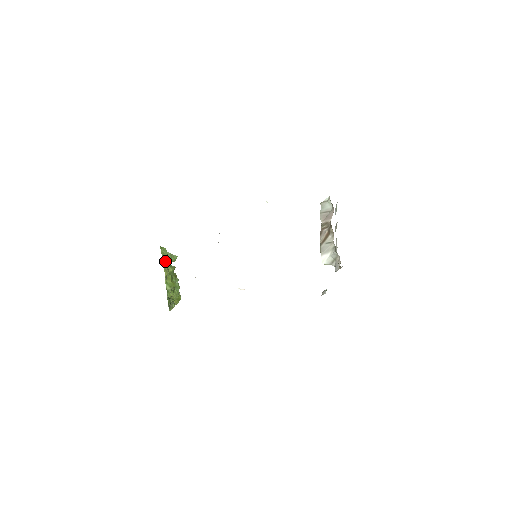
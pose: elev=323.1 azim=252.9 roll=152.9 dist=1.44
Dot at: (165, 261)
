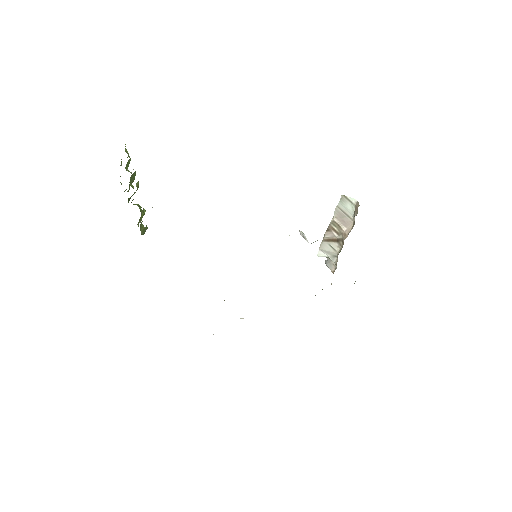
Dot at: (141, 222)
